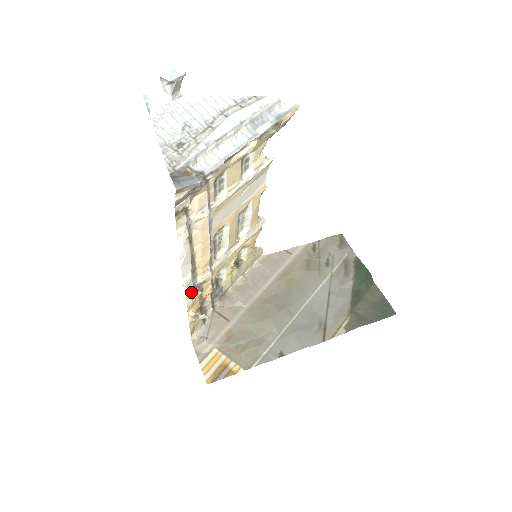
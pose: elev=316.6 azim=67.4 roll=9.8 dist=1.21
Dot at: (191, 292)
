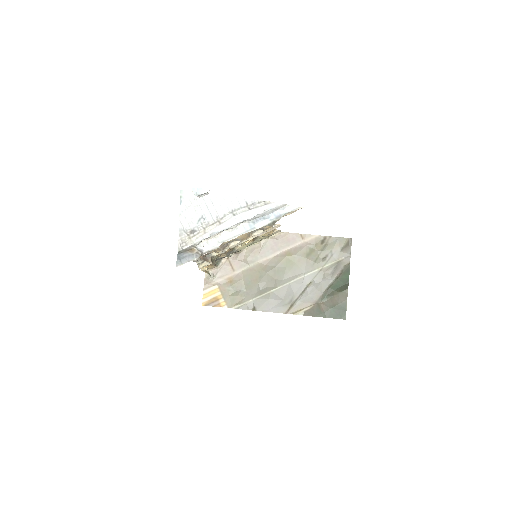
Dot at: (203, 263)
